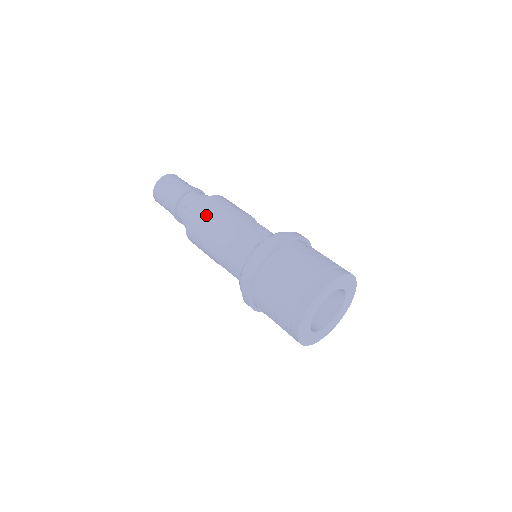
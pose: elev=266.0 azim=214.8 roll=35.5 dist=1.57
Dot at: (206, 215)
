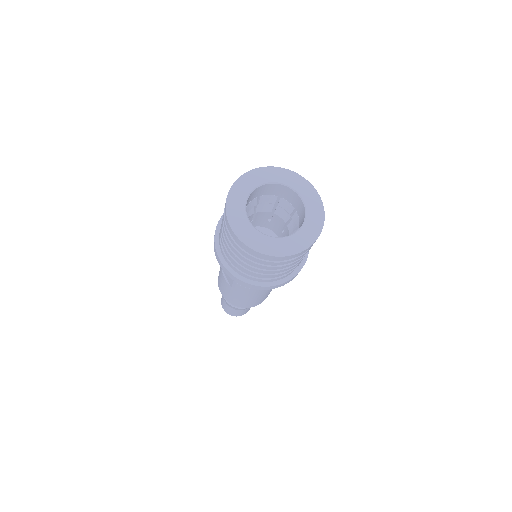
Dot at: occluded
